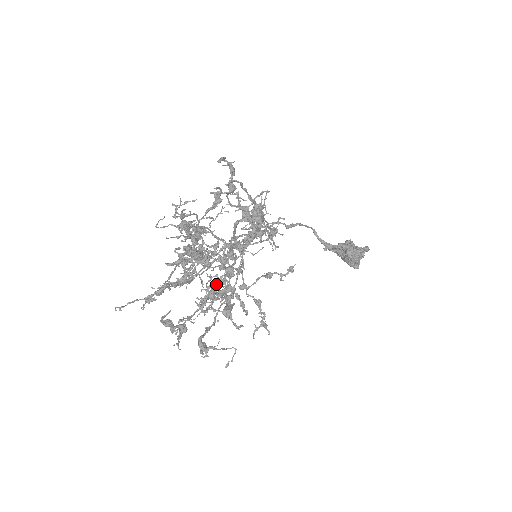
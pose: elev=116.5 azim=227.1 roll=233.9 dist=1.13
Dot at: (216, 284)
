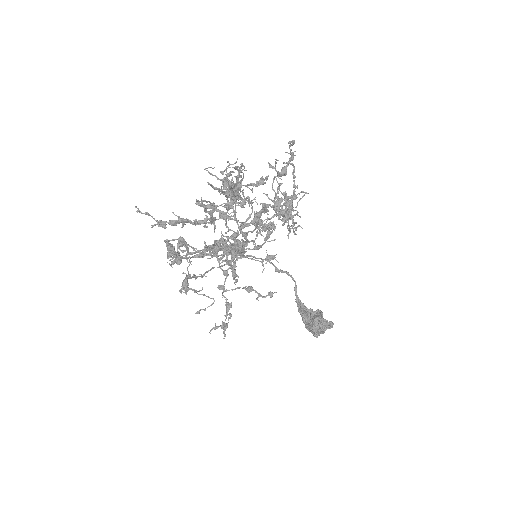
Dot at: occluded
